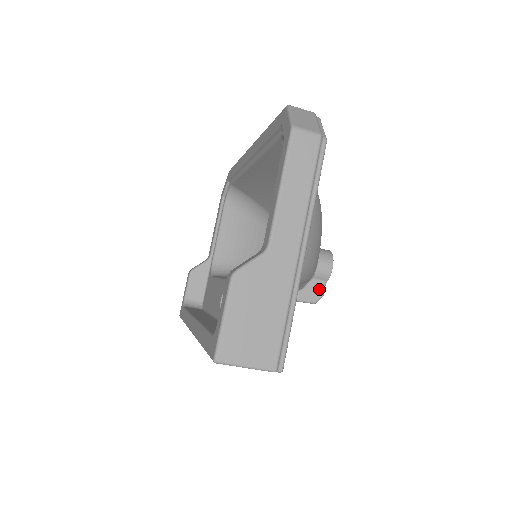
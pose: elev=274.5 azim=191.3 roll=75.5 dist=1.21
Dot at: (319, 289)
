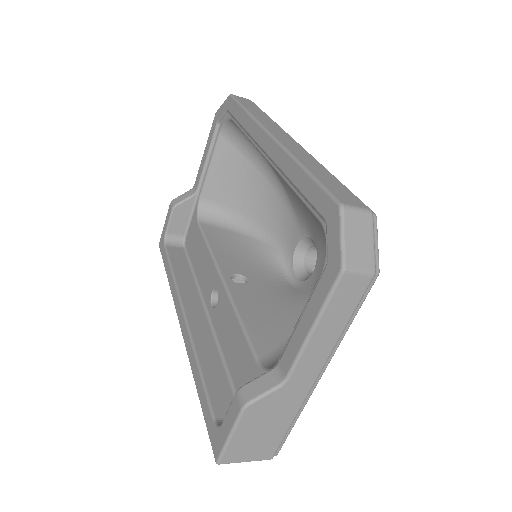
Dot at: occluded
